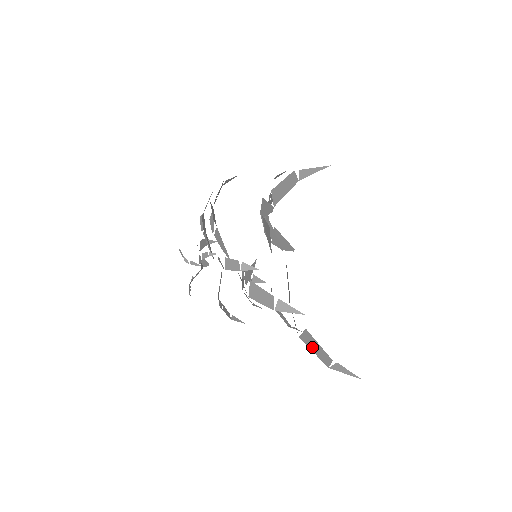
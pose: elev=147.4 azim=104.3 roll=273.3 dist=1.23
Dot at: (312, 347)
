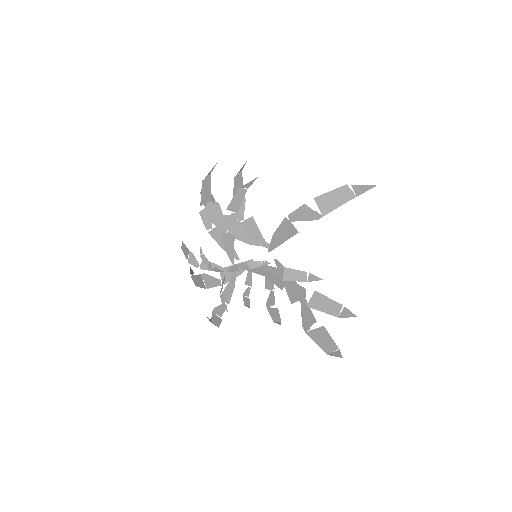
Dot at: (319, 340)
